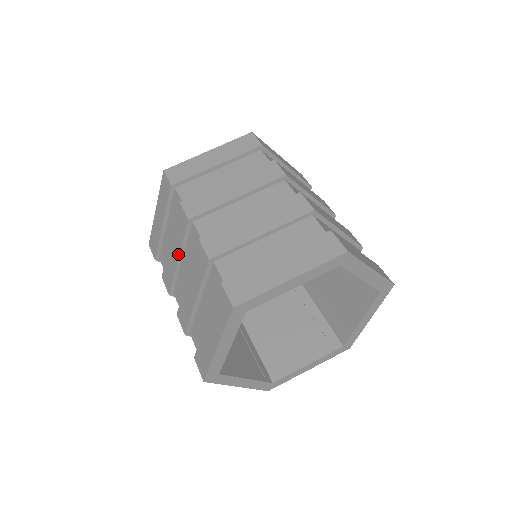
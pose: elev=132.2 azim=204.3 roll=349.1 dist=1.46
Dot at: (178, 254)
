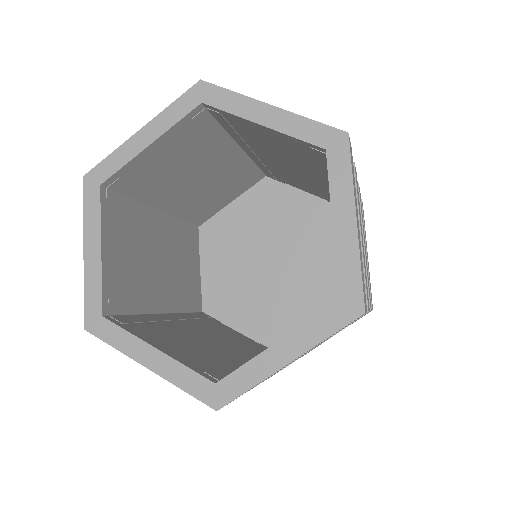
Dot at: occluded
